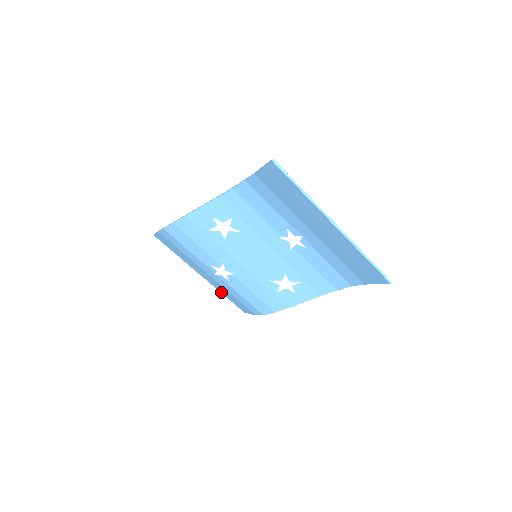
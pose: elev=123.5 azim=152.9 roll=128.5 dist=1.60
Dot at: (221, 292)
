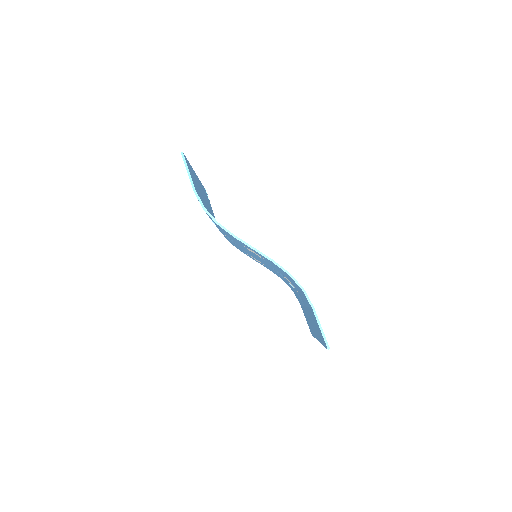
Dot at: occluded
